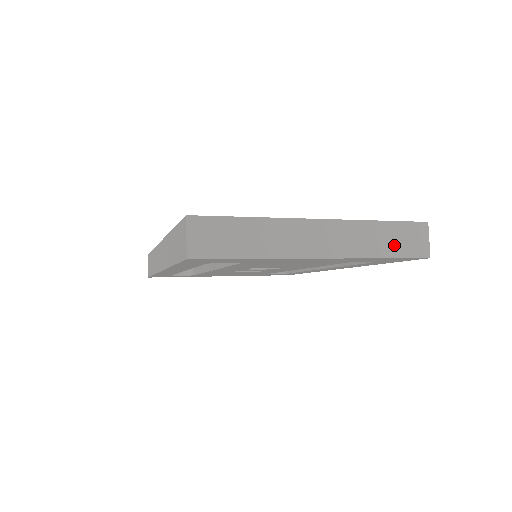
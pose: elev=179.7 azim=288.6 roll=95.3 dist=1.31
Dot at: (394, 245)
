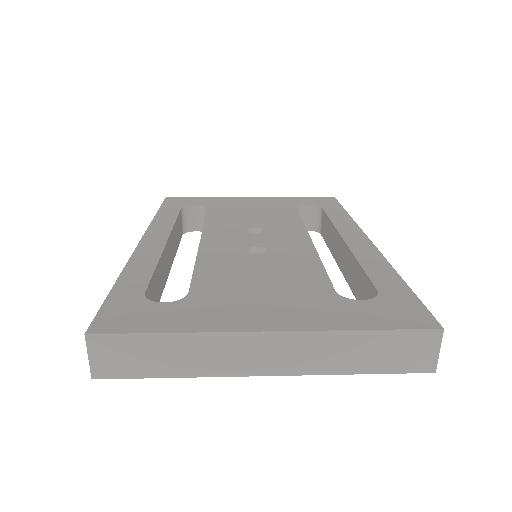
Dot at: (380, 359)
